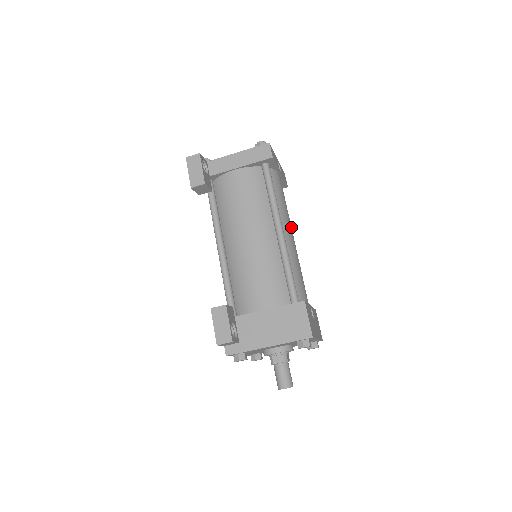
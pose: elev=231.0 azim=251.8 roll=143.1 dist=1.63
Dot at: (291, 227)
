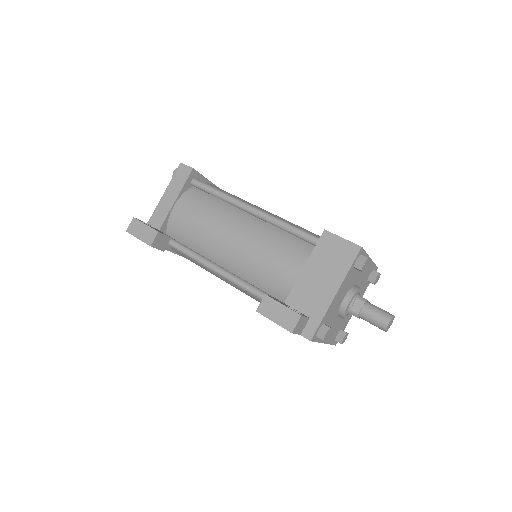
Dot at: occluded
